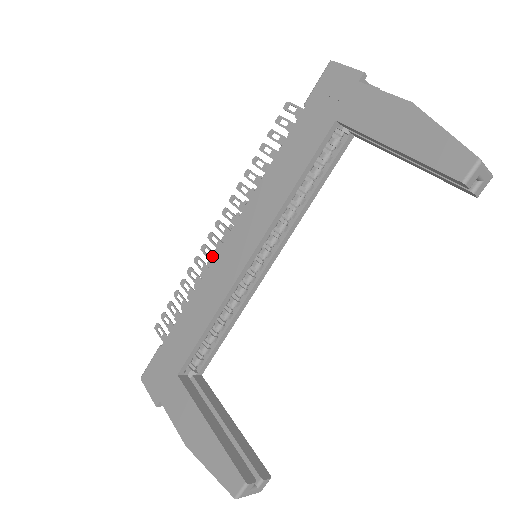
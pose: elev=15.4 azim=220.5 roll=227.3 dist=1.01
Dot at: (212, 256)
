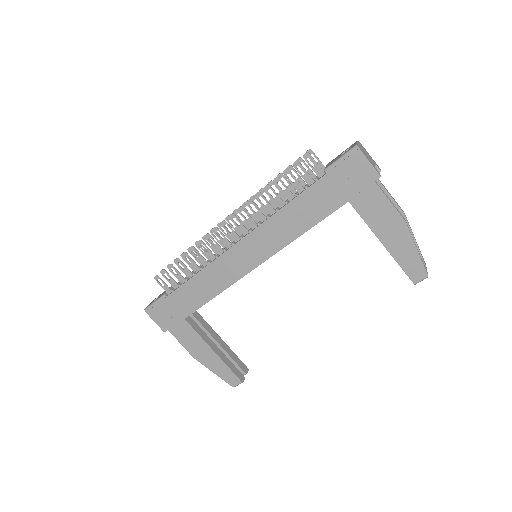
Dot at: (217, 247)
